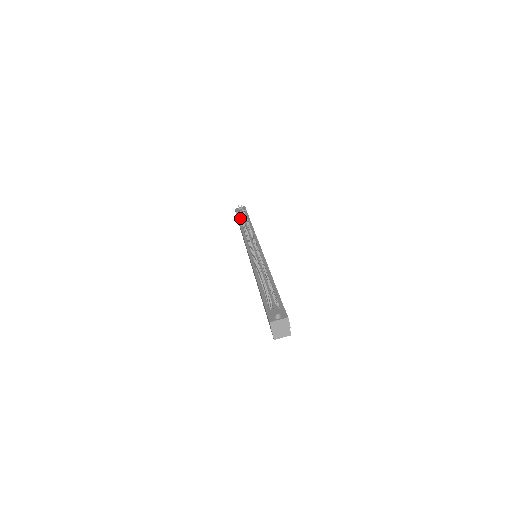
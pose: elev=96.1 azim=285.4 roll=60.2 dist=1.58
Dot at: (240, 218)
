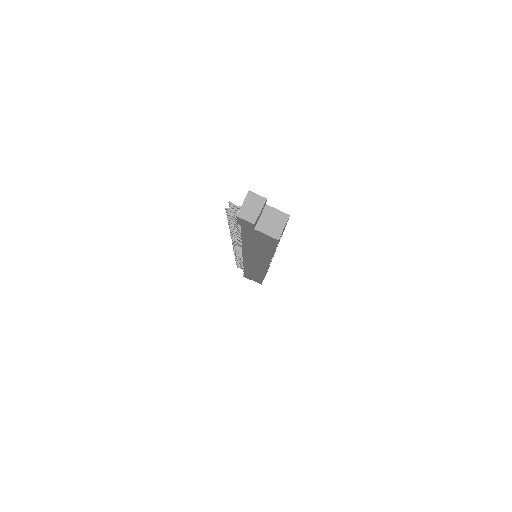
Dot at: occluded
